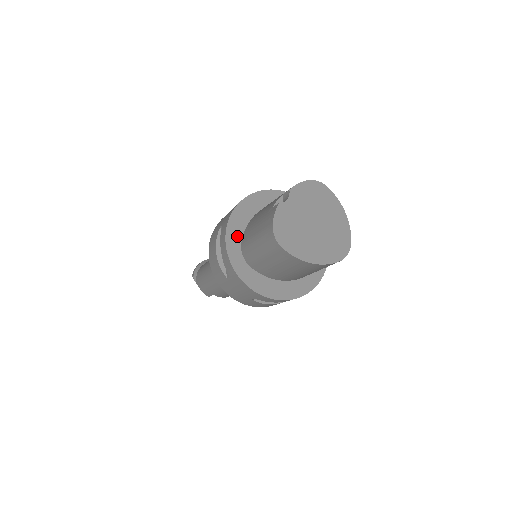
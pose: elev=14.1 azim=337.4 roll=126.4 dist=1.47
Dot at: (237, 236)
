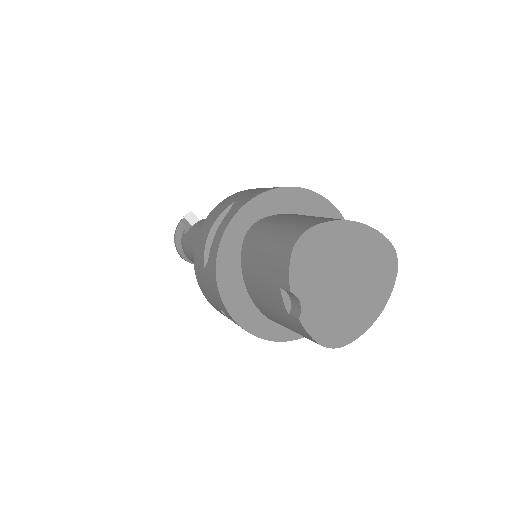
Dot at: (255, 318)
